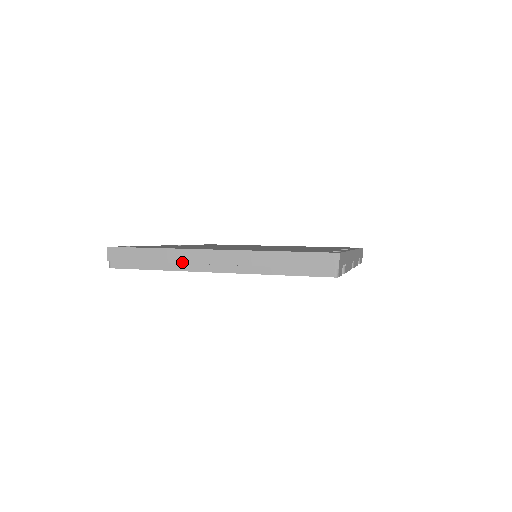
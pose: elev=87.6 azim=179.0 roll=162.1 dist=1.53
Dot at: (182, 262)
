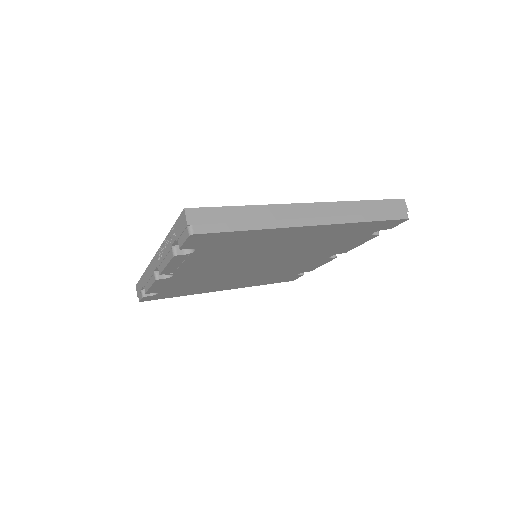
Dot at: (280, 218)
